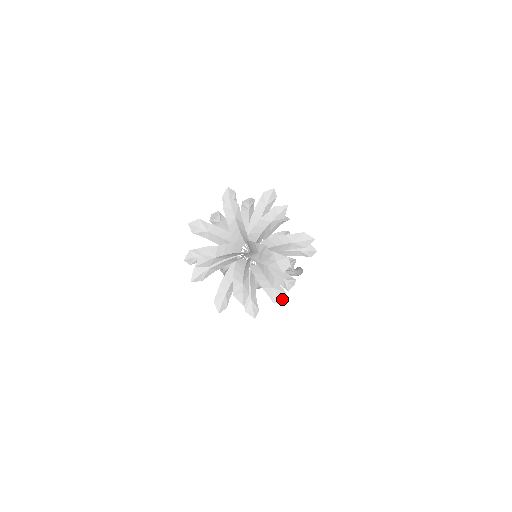
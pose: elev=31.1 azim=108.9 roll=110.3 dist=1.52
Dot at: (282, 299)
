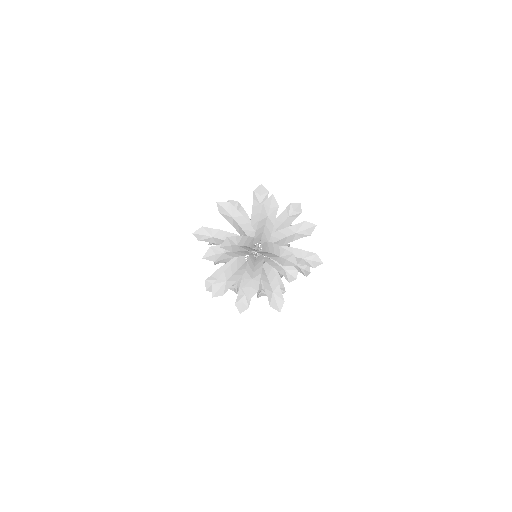
Dot at: (278, 305)
